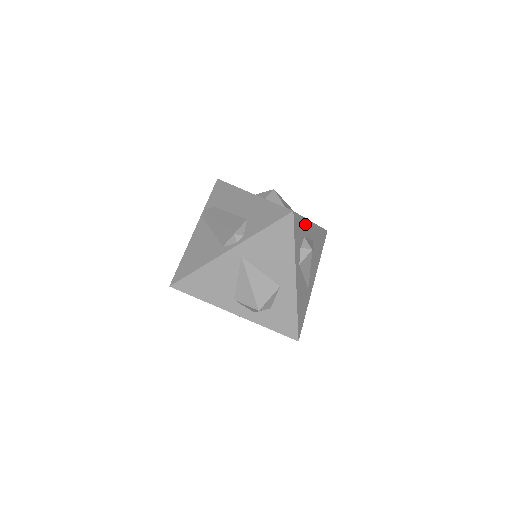
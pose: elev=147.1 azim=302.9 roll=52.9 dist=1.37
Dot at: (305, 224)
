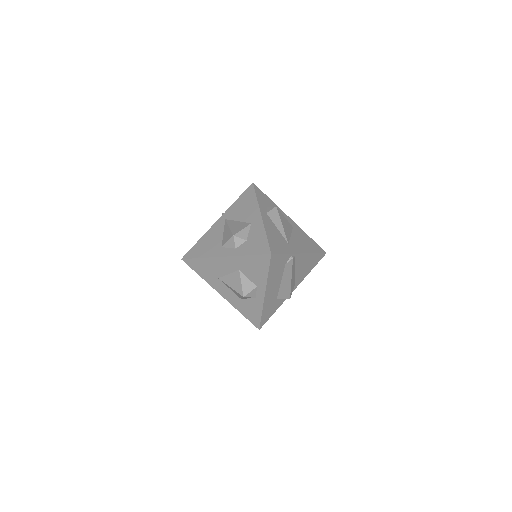
Dot at: occluded
